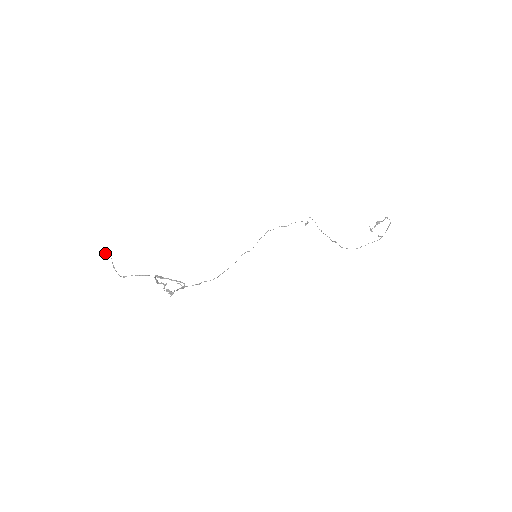
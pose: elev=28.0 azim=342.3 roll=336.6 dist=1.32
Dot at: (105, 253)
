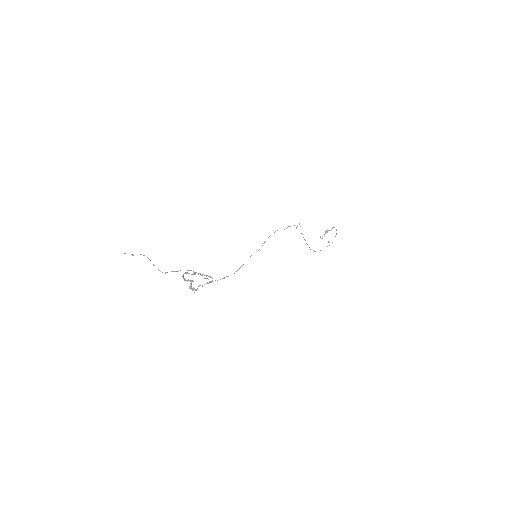
Dot at: (132, 255)
